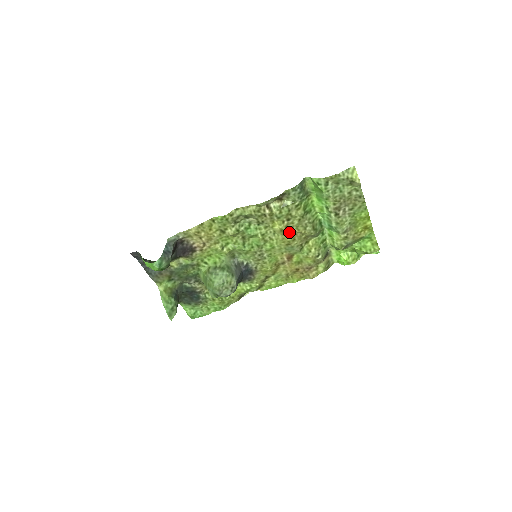
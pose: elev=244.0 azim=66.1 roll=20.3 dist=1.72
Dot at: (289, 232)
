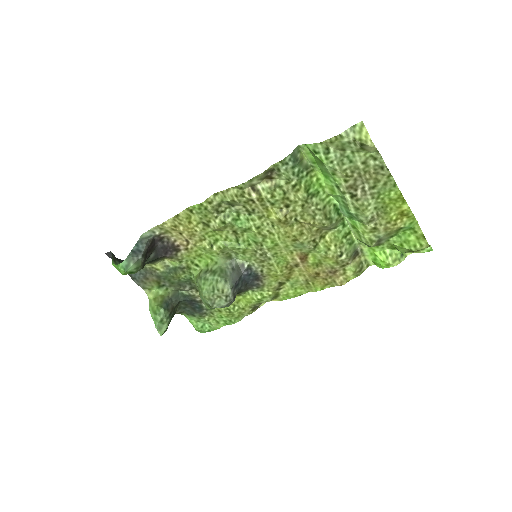
Dot at: (293, 223)
